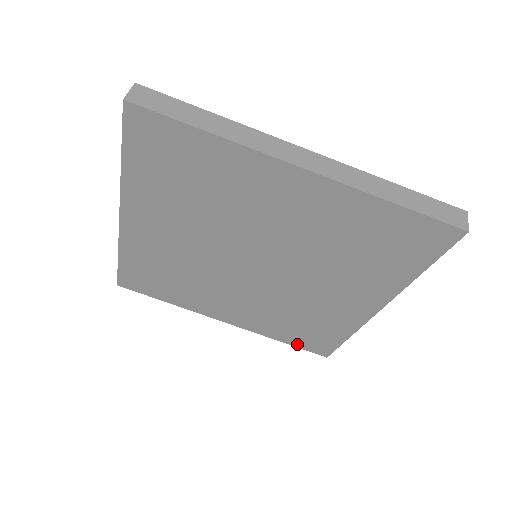
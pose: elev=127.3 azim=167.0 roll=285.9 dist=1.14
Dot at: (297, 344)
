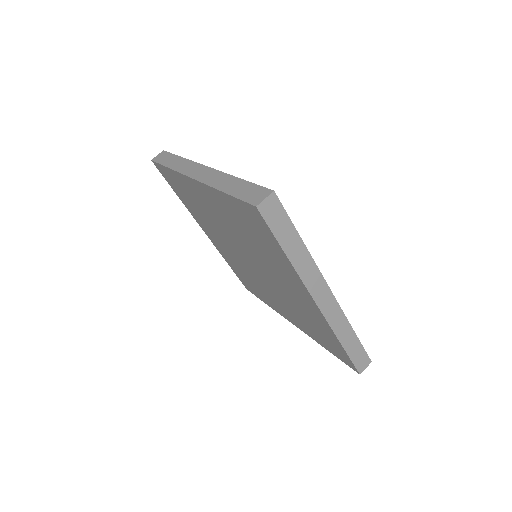
Dot at: (334, 353)
